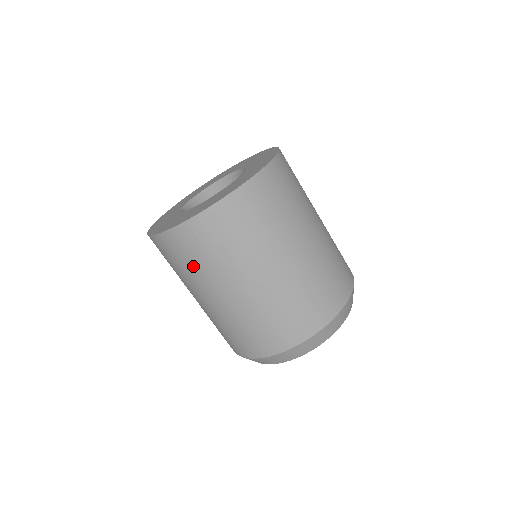
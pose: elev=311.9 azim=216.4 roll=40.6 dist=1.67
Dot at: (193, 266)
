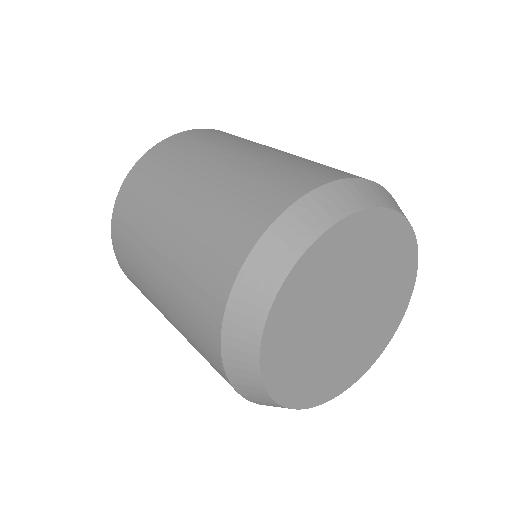
Dot at: (146, 197)
